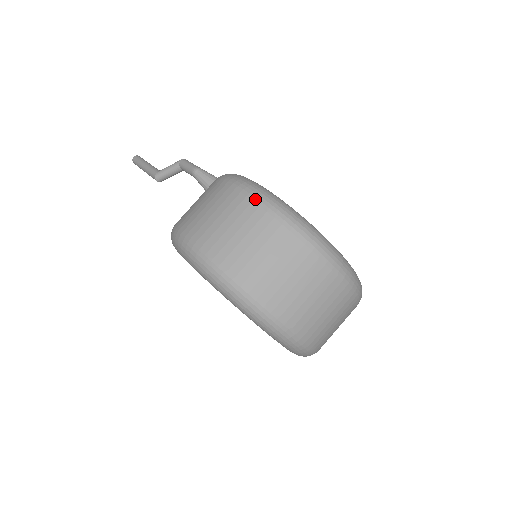
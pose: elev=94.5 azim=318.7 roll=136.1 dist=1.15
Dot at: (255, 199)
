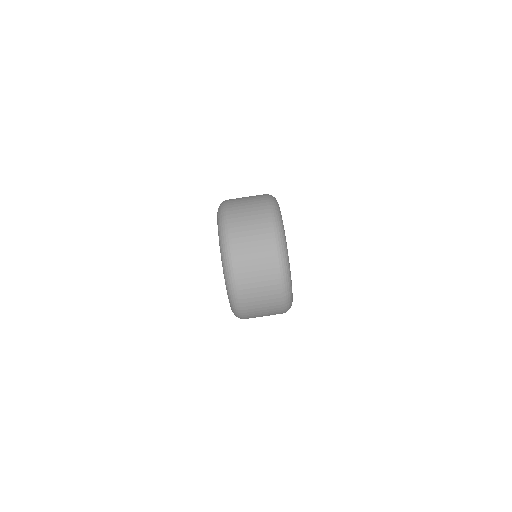
Dot at: (267, 196)
